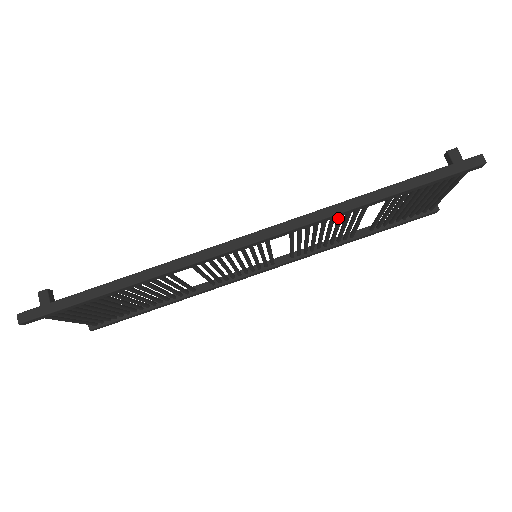
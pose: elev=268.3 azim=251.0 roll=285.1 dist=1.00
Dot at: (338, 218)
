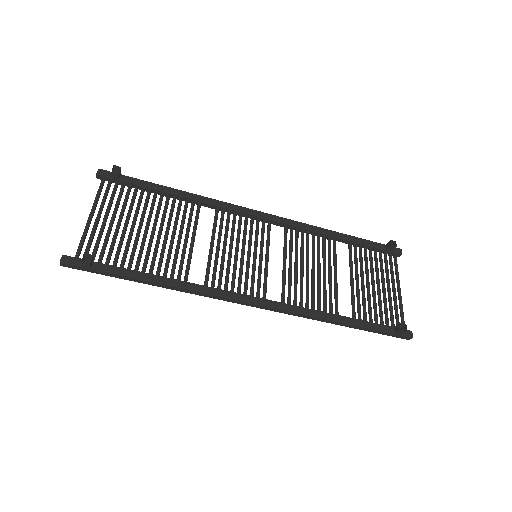
Dot at: (317, 298)
